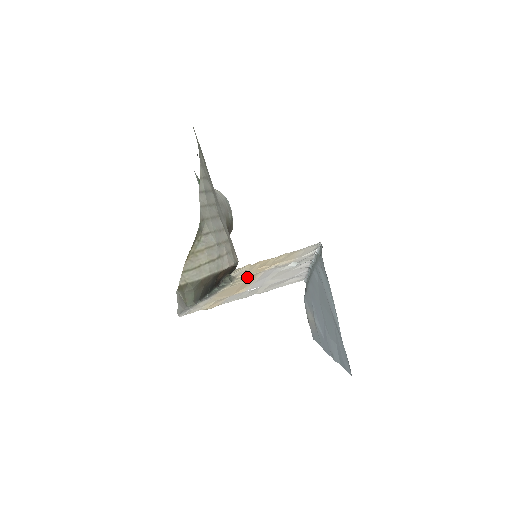
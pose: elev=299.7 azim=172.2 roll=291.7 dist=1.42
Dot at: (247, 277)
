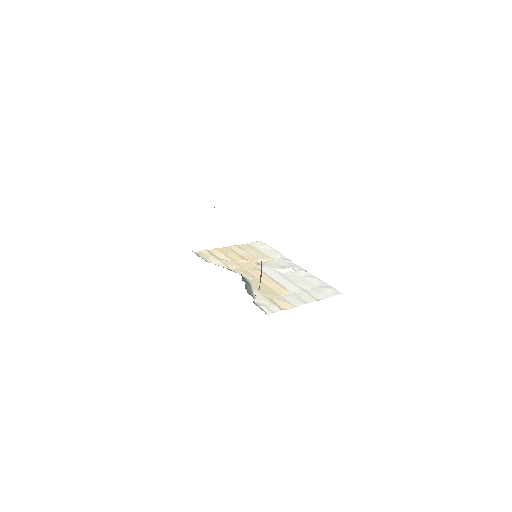
Dot at: (248, 272)
